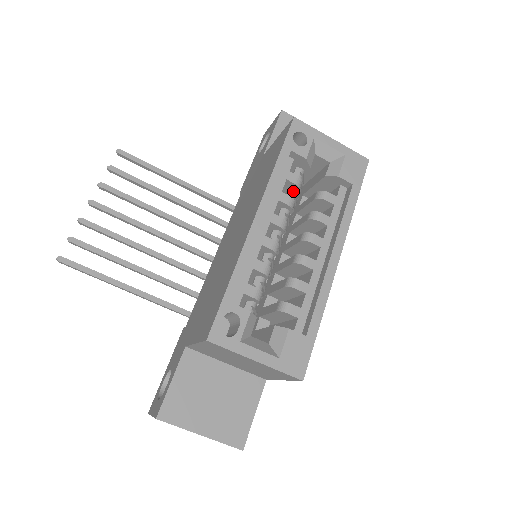
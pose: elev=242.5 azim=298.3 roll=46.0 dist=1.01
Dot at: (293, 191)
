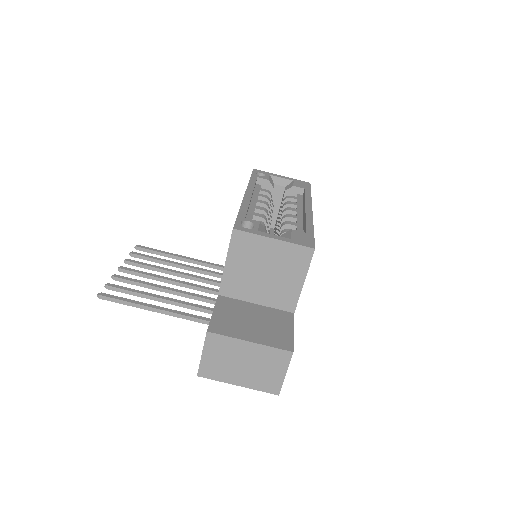
Dot at: occluded
